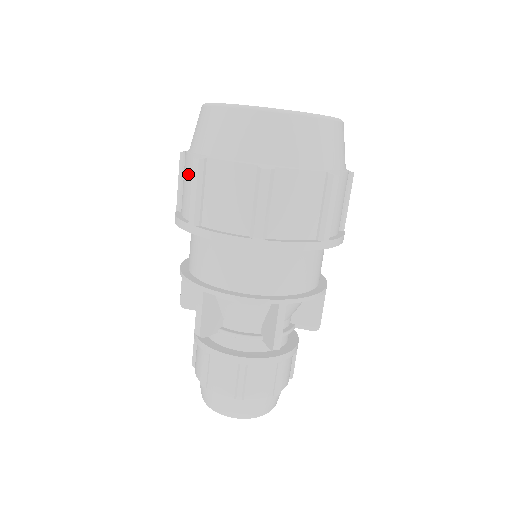
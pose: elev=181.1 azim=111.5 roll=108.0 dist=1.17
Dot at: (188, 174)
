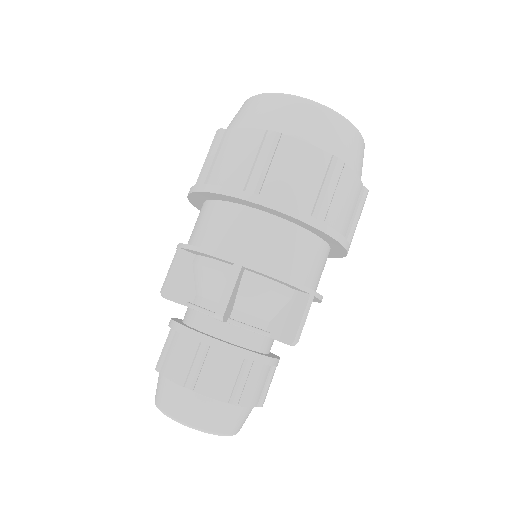
Dot at: (245, 146)
